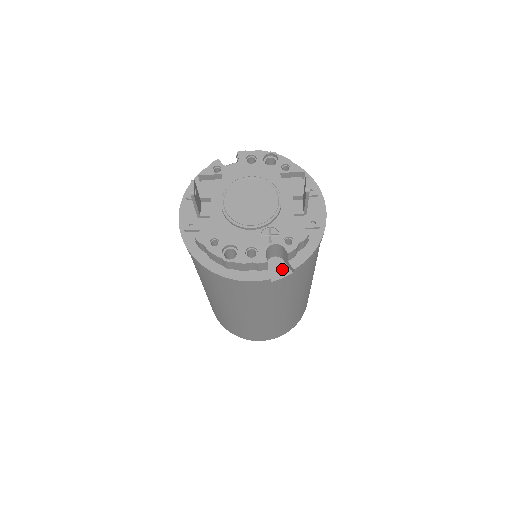
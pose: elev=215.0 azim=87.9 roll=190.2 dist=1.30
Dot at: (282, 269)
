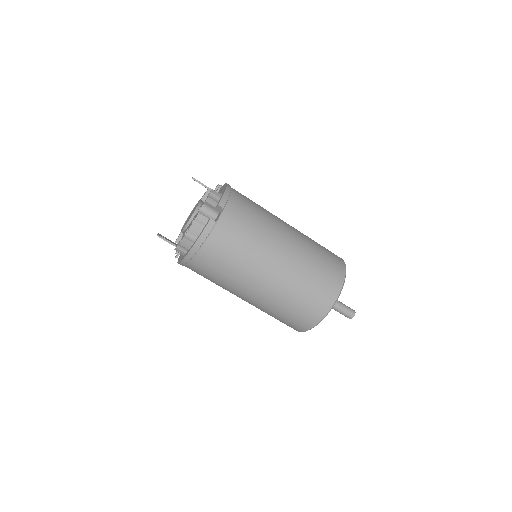
Dot at: (220, 214)
